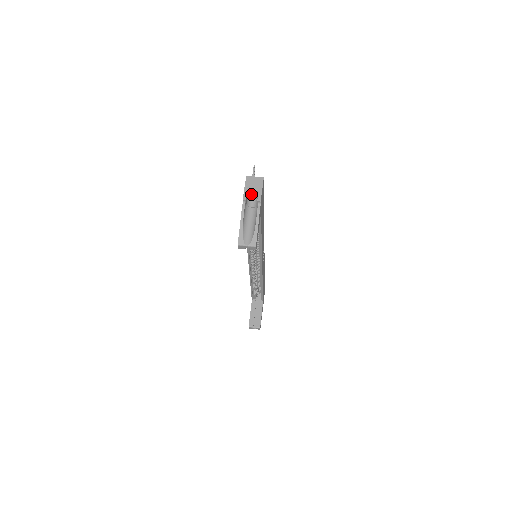
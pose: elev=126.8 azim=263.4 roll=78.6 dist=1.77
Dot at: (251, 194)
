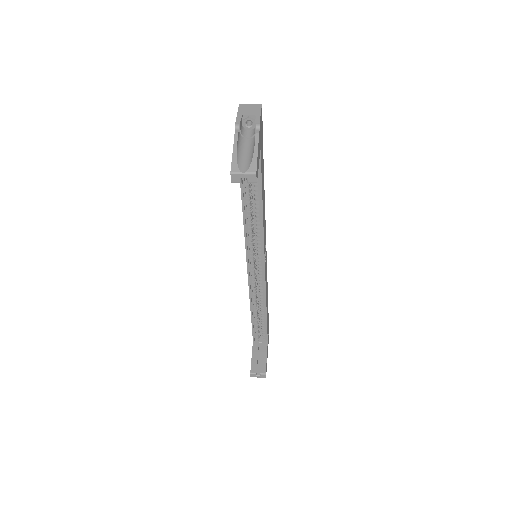
Dot at: (246, 123)
